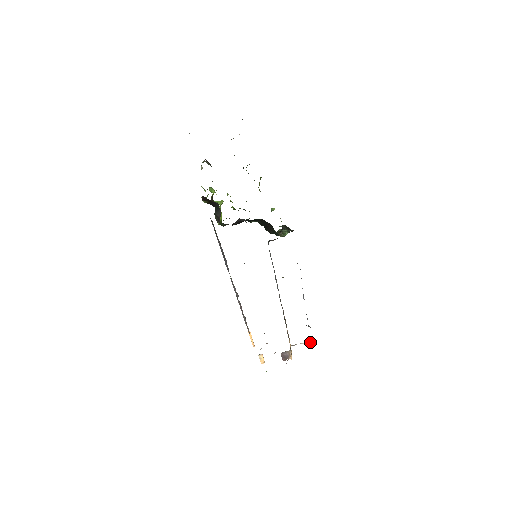
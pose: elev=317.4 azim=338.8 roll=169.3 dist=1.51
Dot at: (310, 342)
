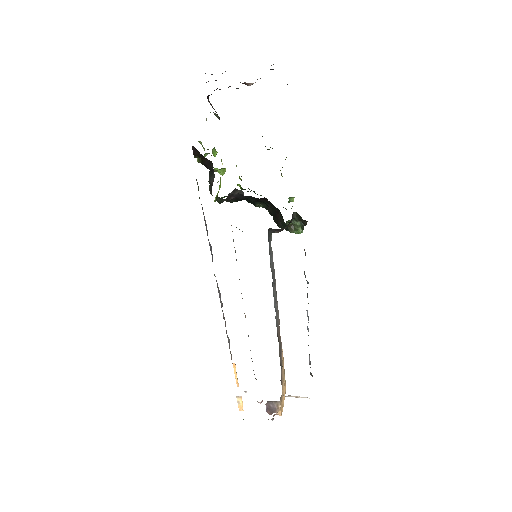
Dot at: (309, 398)
